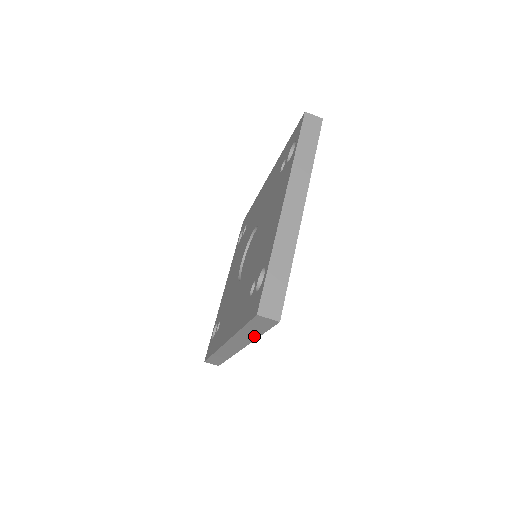
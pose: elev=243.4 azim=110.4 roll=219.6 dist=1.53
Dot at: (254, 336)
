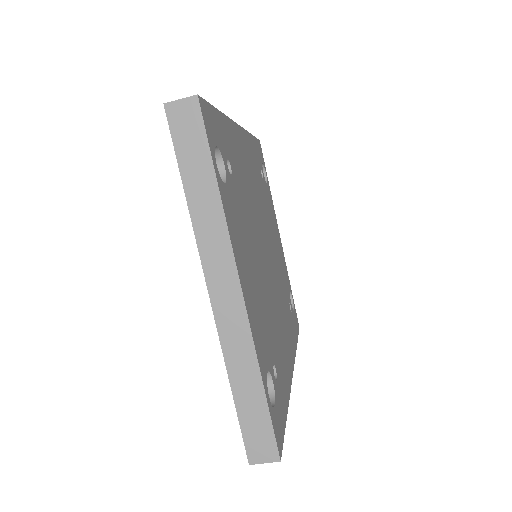
Dot at: occluded
